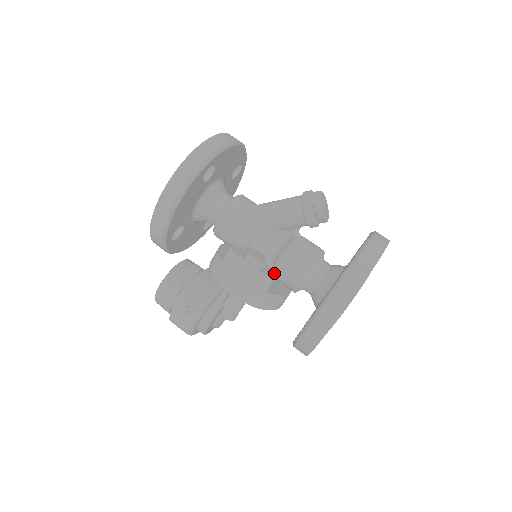
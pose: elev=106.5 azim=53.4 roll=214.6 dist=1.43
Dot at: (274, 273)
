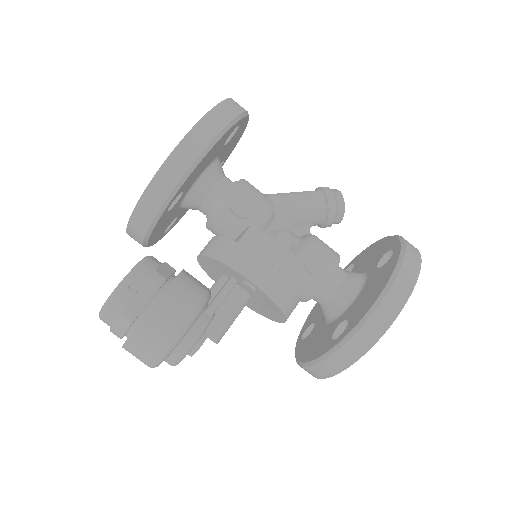
Dot at: occluded
